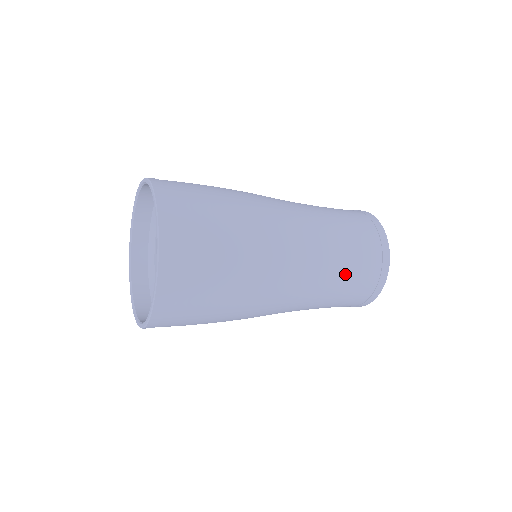
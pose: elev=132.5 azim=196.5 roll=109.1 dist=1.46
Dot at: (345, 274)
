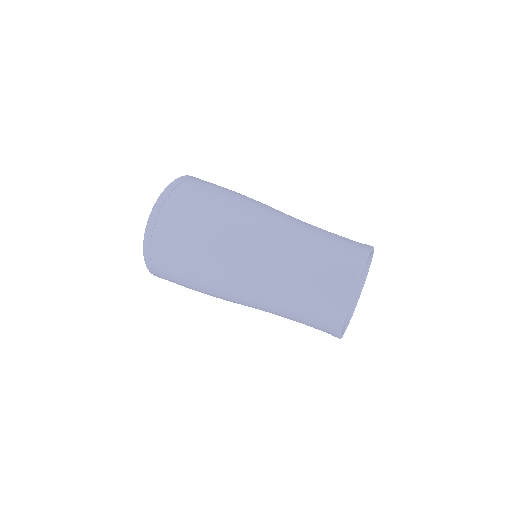
Dot at: (297, 293)
